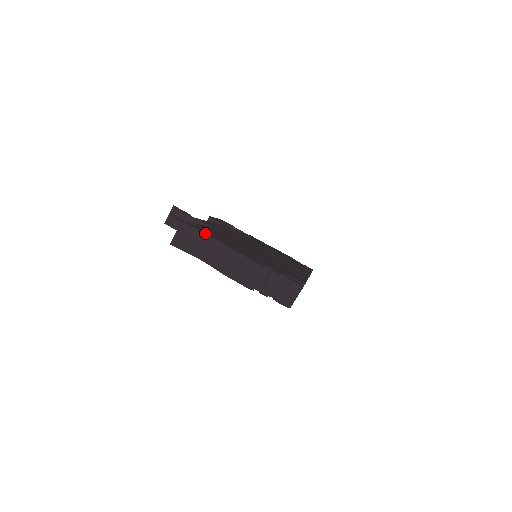
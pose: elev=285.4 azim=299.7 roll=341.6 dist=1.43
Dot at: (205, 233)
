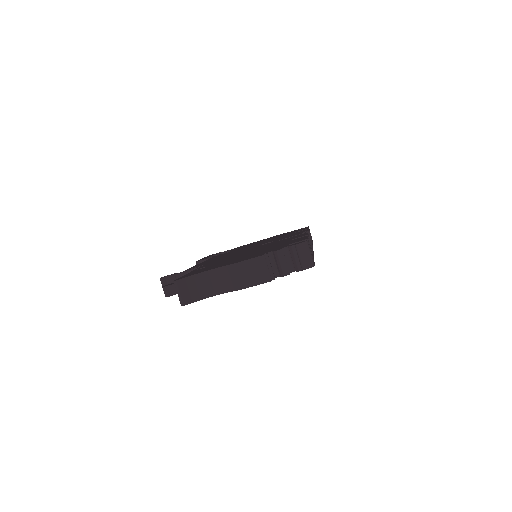
Dot at: (199, 273)
